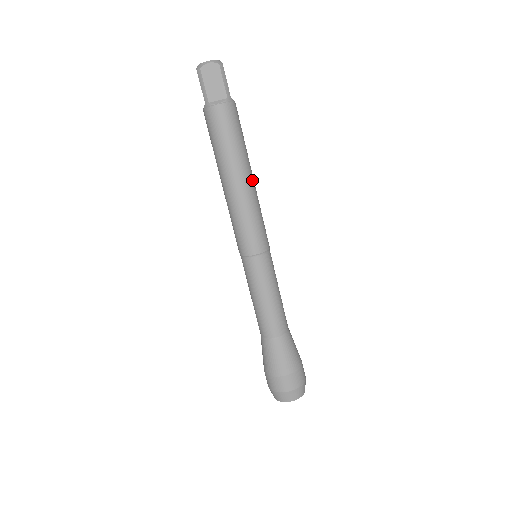
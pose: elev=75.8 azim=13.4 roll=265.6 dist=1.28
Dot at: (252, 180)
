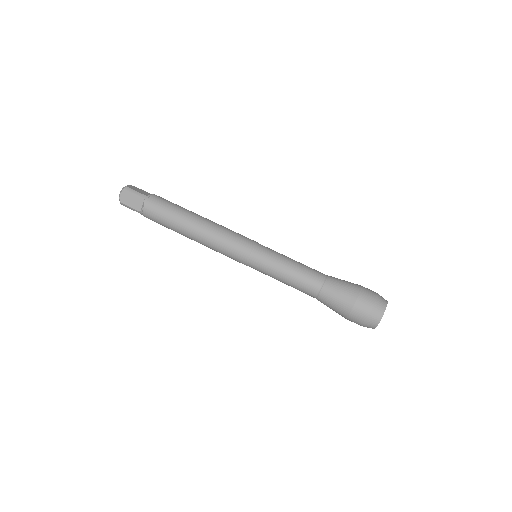
Dot at: (203, 220)
